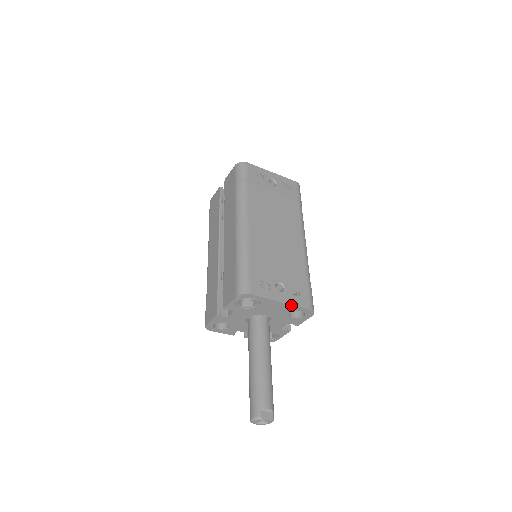
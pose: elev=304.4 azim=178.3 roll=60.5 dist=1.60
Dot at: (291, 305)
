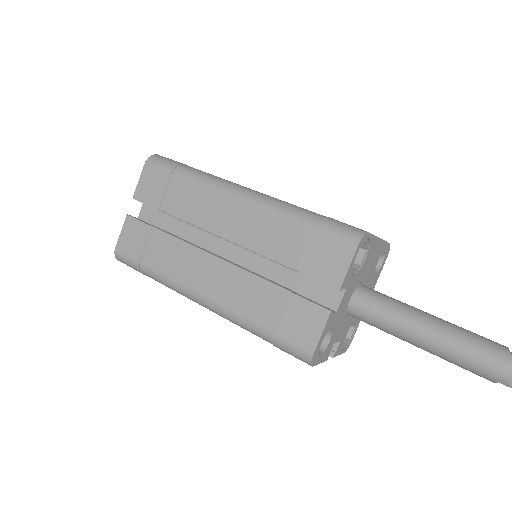
Dot at: (383, 242)
